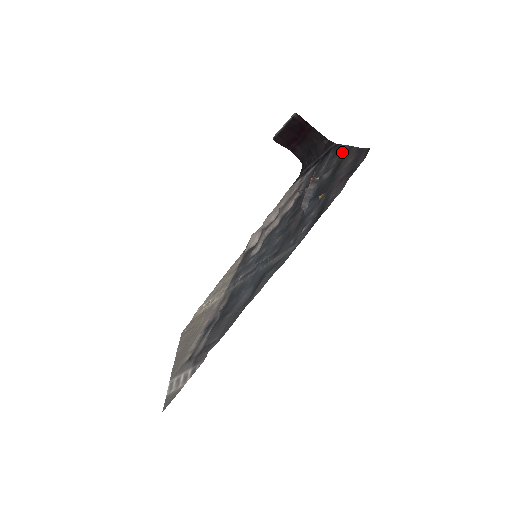
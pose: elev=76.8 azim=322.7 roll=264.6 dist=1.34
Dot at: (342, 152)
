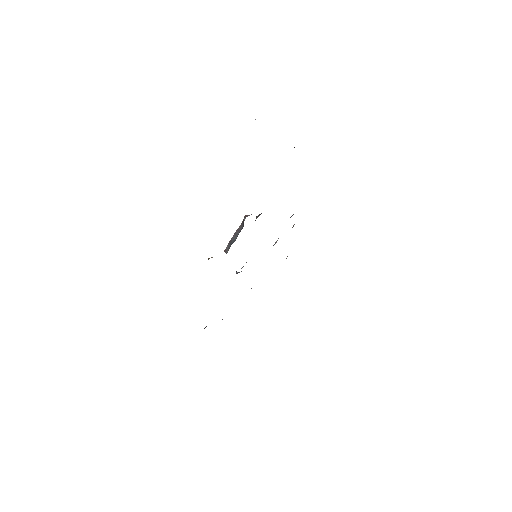
Dot at: occluded
